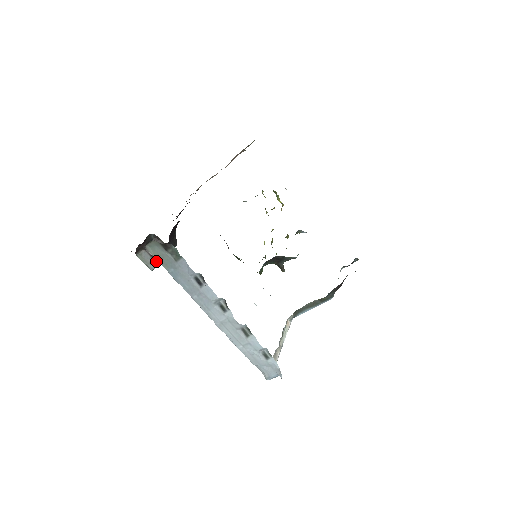
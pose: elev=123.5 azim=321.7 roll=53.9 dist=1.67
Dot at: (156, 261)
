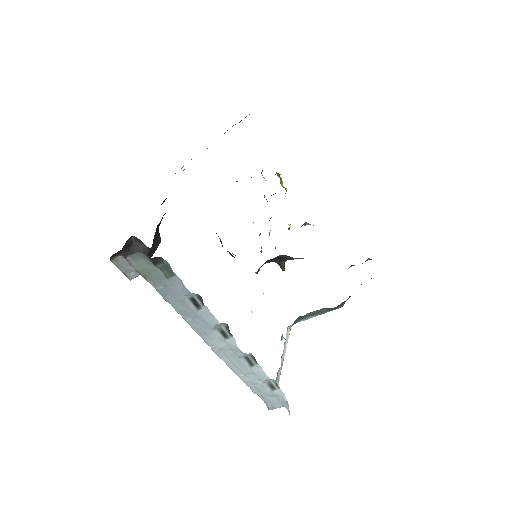
Dot at: occluded
